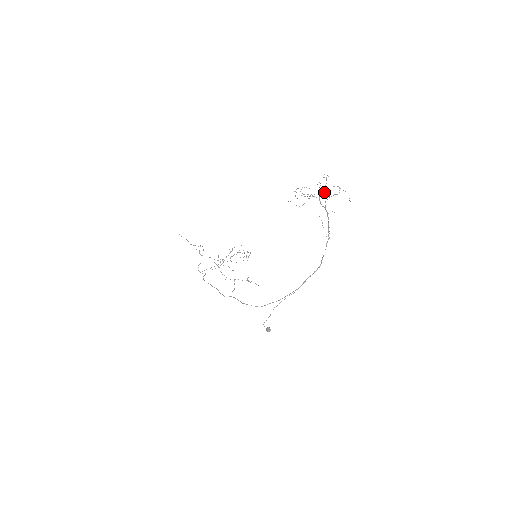
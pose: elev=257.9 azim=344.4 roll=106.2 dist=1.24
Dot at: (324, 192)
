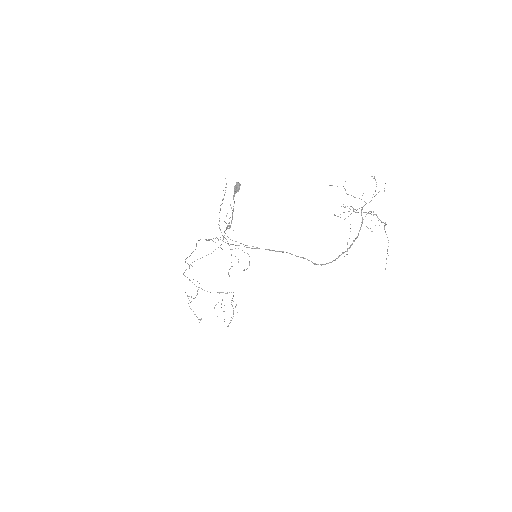
Dot at: occluded
